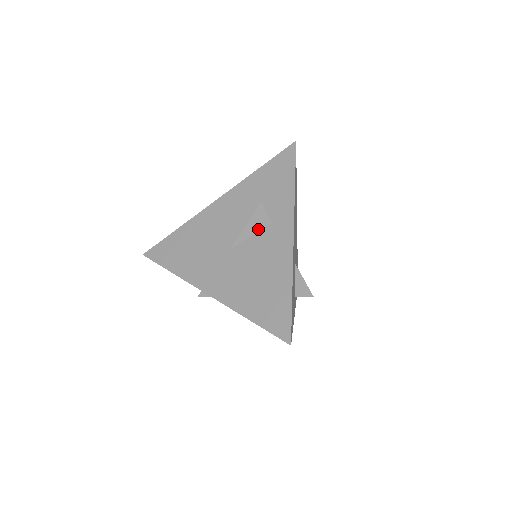
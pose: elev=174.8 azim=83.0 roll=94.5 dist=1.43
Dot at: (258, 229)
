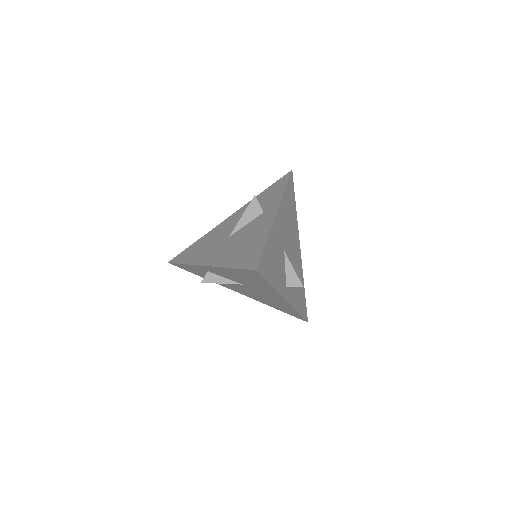
Dot at: (253, 218)
